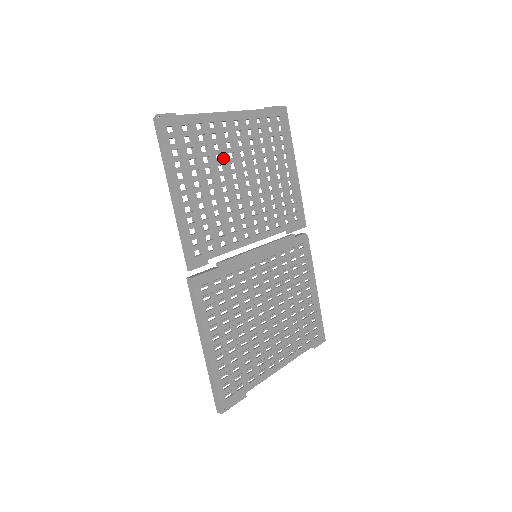
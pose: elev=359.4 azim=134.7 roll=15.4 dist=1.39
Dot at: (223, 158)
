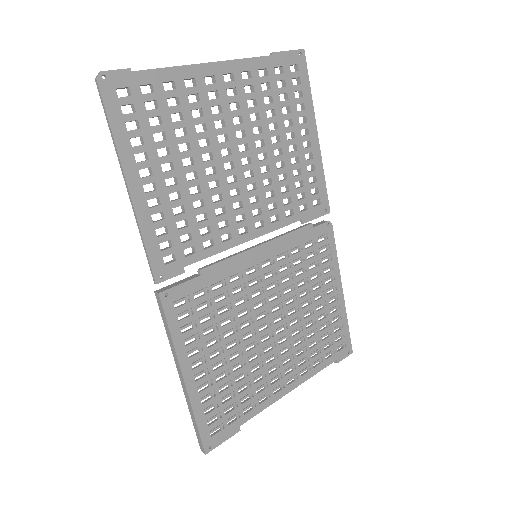
Dot at: (206, 128)
